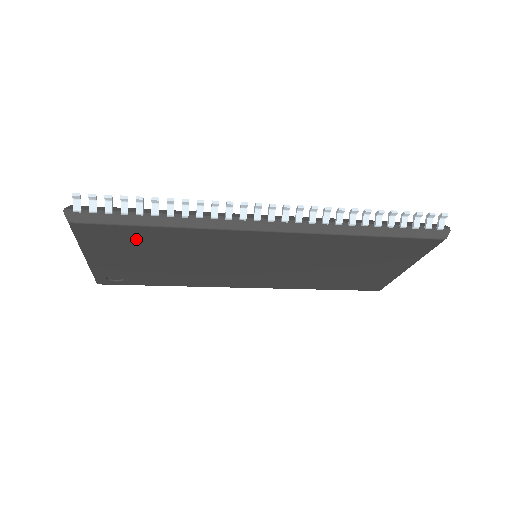
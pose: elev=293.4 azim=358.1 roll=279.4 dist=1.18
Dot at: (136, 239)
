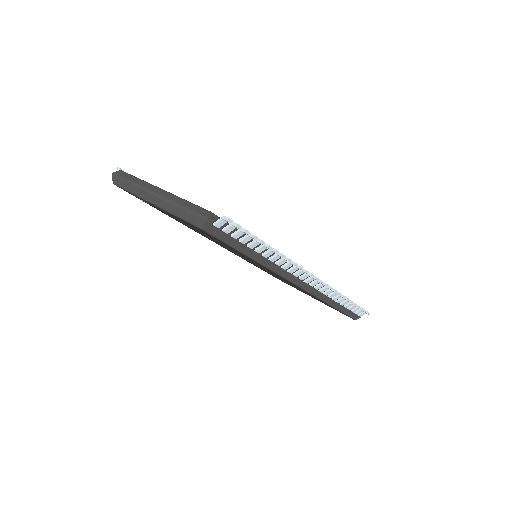
Dot at: (219, 241)
